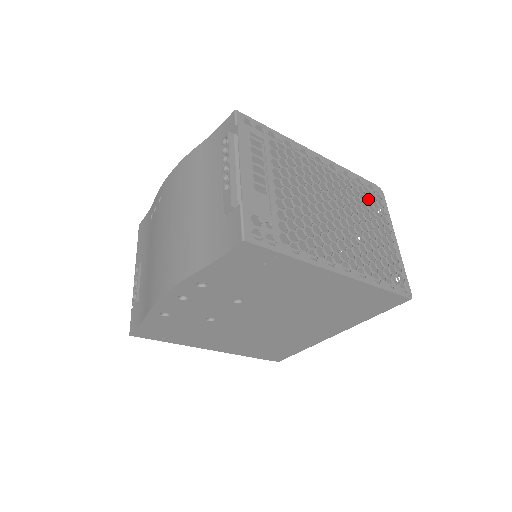
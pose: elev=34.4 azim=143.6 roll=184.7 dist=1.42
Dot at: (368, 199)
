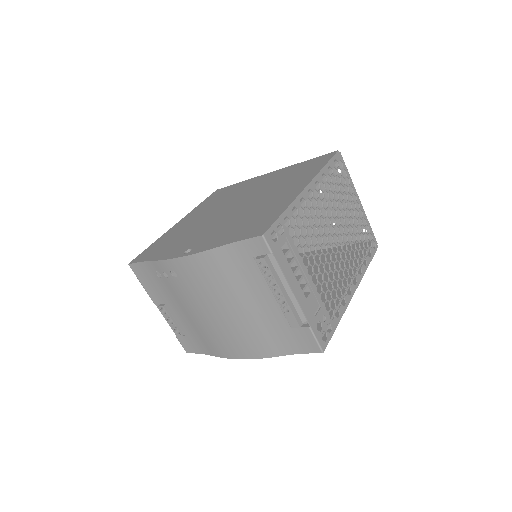
Dot at: occluded
